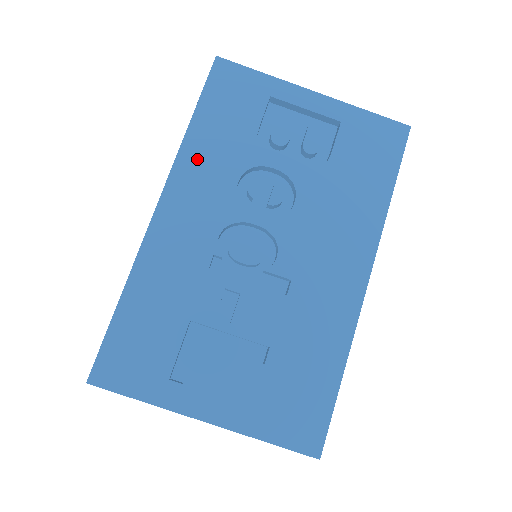
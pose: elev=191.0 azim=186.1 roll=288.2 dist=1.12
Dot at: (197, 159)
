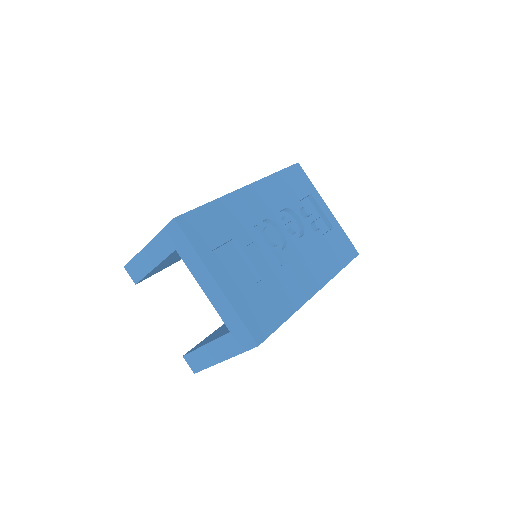
Dot at: (272, 186)
